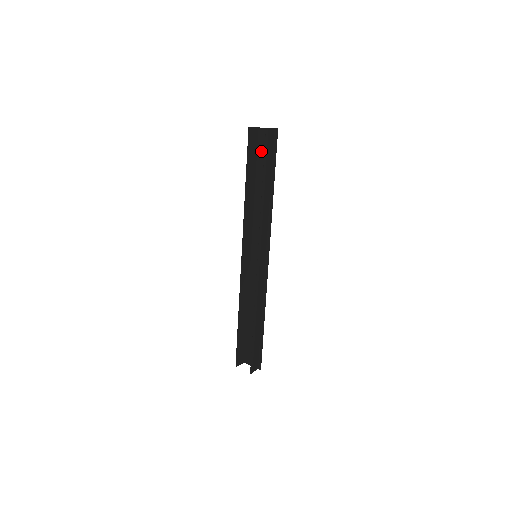
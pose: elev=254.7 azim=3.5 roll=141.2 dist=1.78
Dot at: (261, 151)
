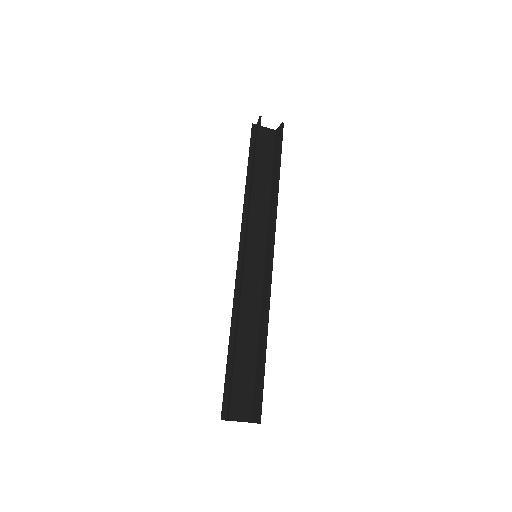
Dot at: (260, 147)
